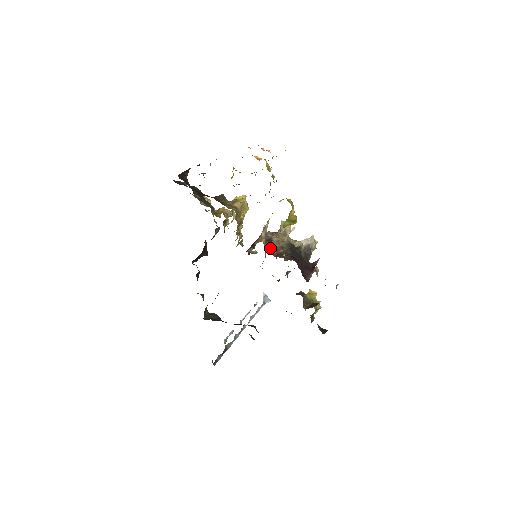
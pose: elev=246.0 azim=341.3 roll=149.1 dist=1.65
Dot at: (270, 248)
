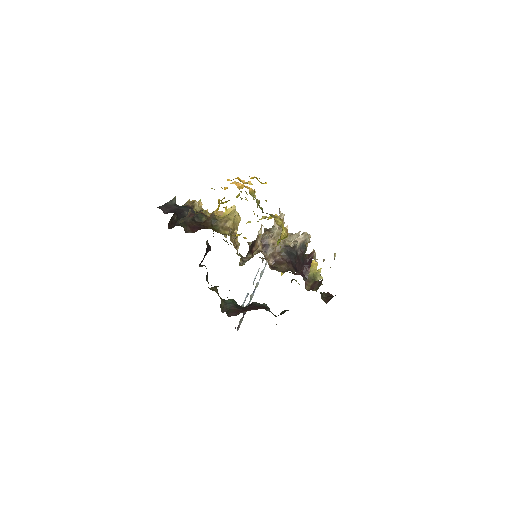
Dot at: (268, 254)
